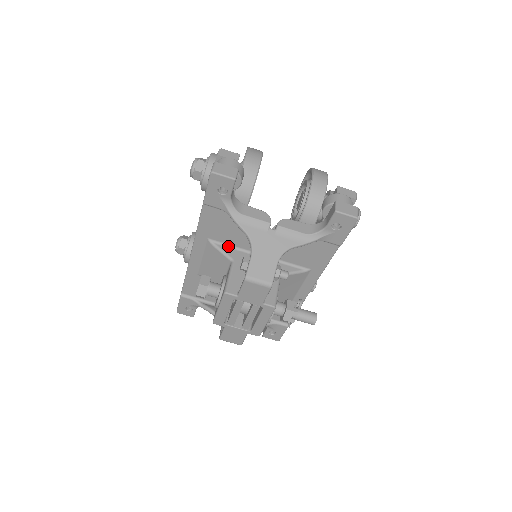
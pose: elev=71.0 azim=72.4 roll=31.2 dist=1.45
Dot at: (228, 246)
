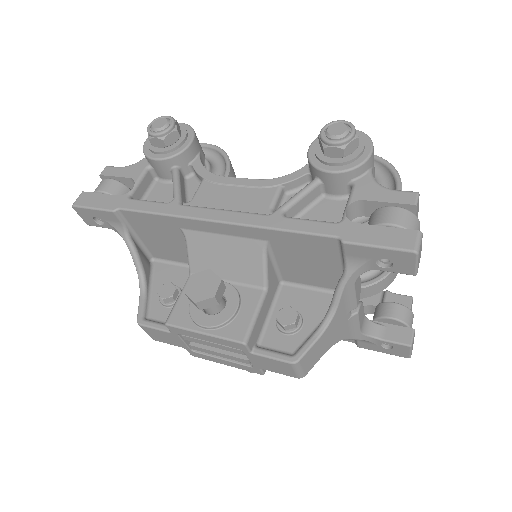
Dot at: (274, 262)
